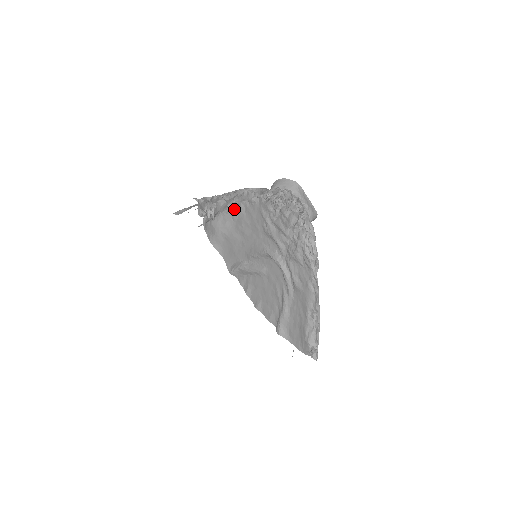
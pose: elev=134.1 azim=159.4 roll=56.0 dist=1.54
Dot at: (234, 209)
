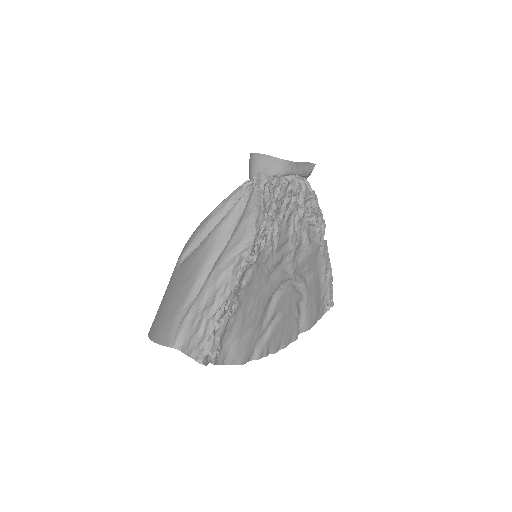
Dot at: (235, 311)
